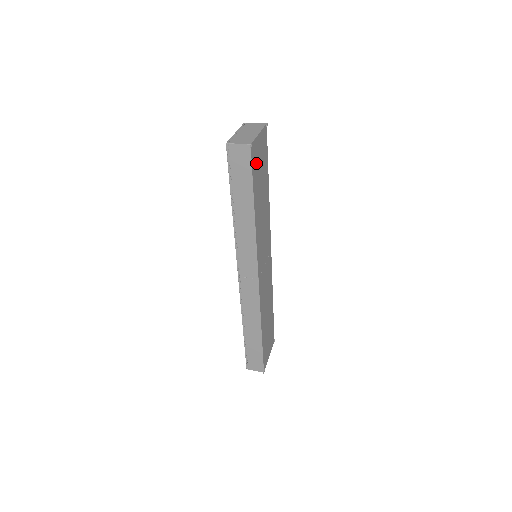
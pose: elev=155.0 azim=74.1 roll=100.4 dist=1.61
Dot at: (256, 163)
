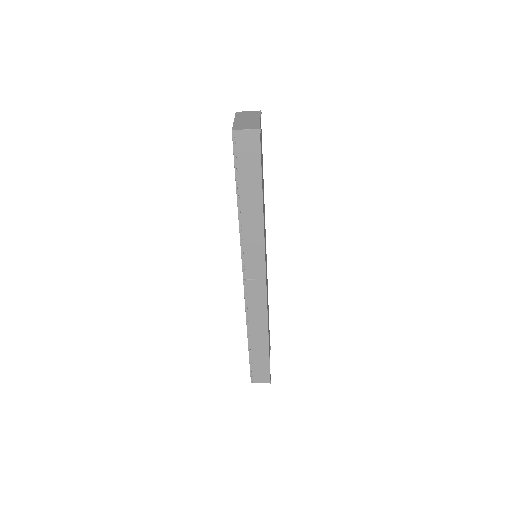
Dot at: (261, 151)
